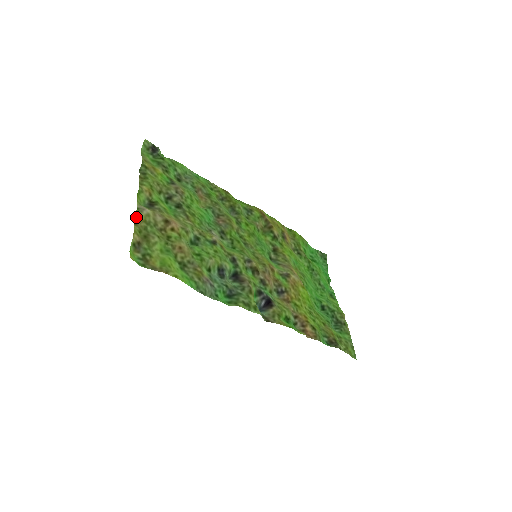
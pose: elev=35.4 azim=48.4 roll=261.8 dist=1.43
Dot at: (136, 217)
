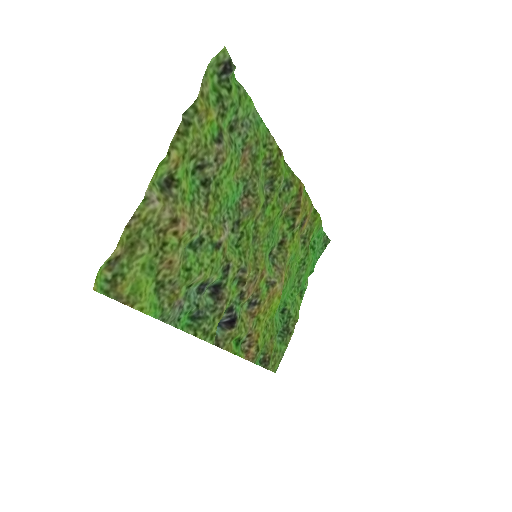
Dot at: (135, 214)
